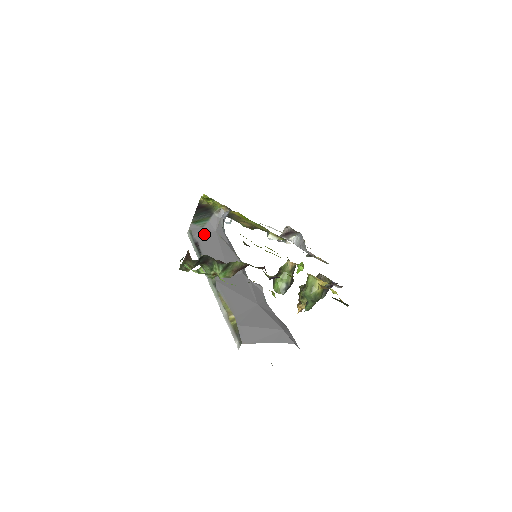
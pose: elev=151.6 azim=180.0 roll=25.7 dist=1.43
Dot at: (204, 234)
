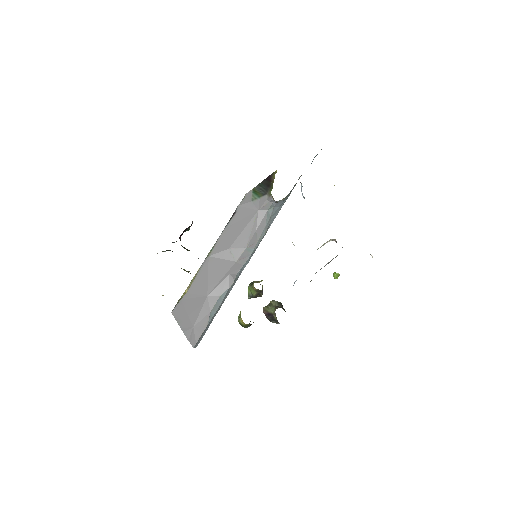
Dot at: (247, 208)
